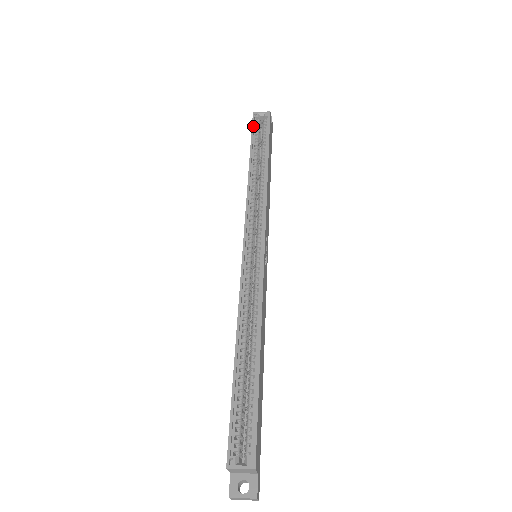
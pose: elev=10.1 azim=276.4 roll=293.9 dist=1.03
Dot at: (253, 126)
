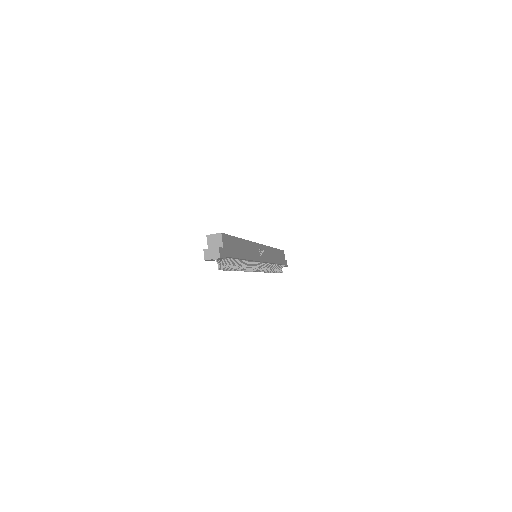
Dot at: occluded
